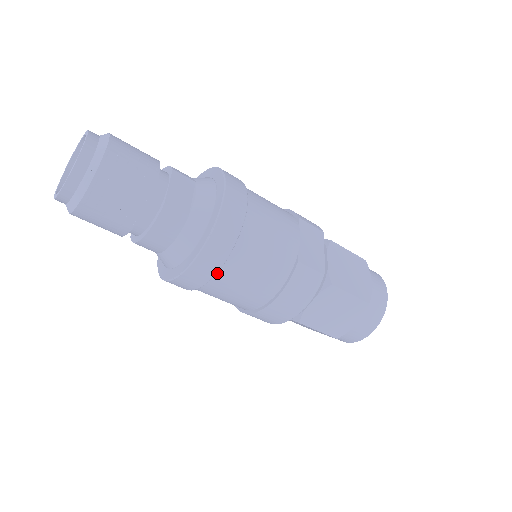
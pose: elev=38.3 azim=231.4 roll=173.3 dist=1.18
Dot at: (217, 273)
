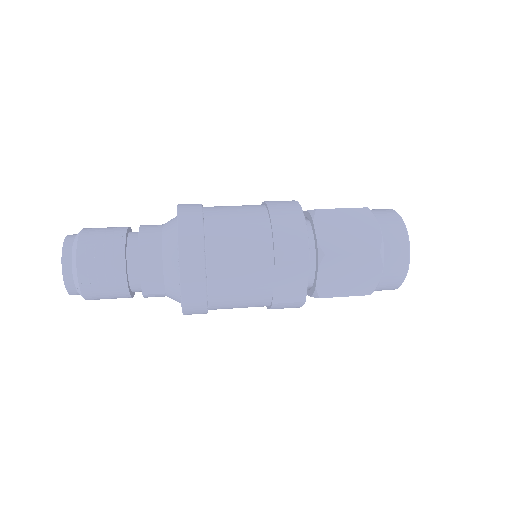
Dot at: occluded
